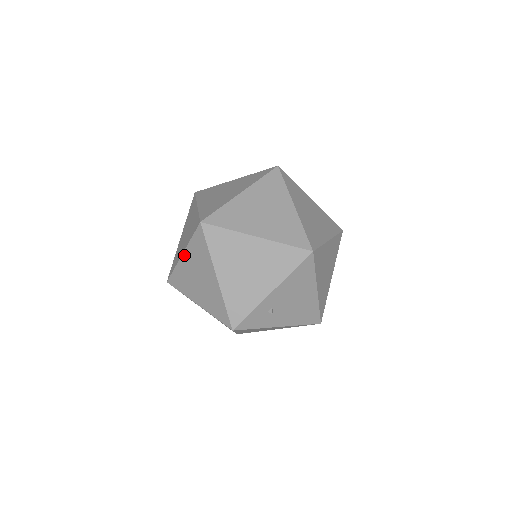
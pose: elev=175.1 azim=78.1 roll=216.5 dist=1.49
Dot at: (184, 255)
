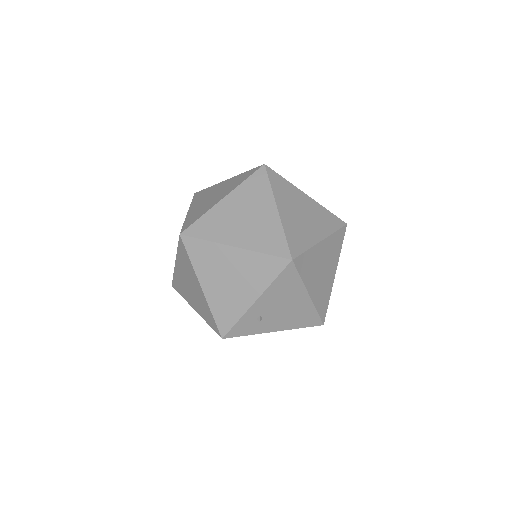
Dot at: (176, 263)
